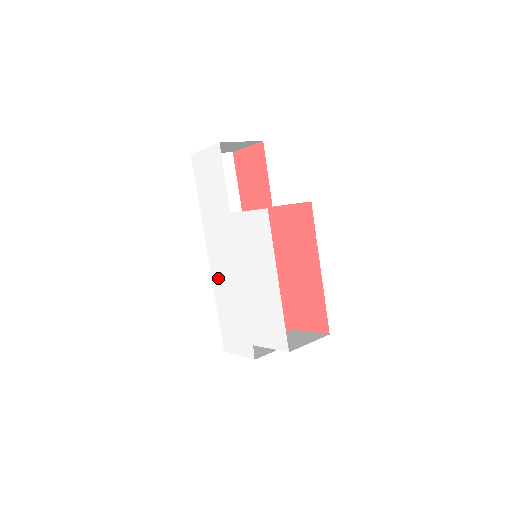
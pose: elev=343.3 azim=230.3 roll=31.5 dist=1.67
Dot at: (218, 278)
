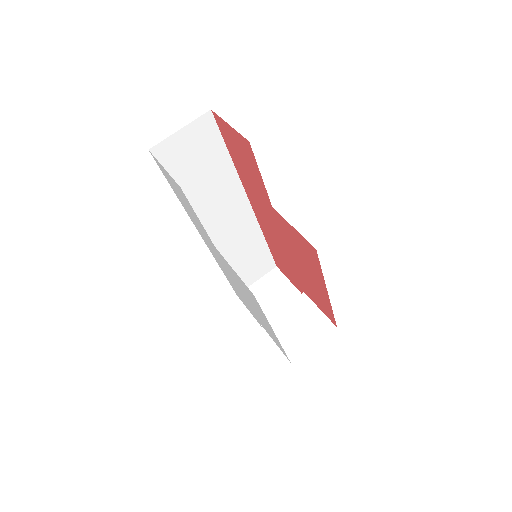
Dot at: occluded
